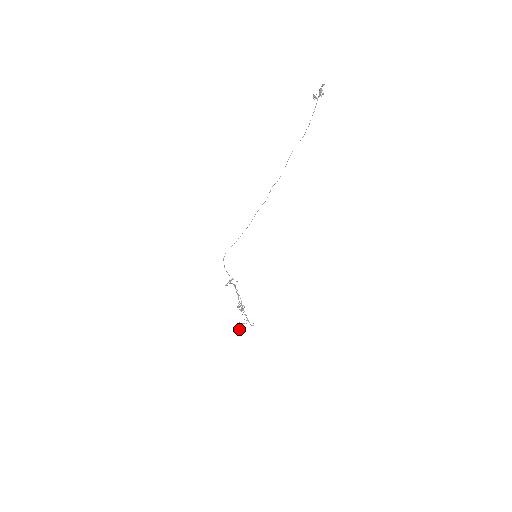
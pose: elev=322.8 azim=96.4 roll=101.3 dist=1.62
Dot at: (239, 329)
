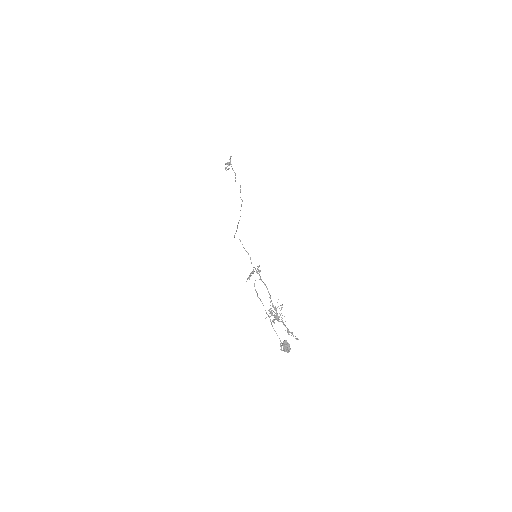
Dot at: (289, 346)
